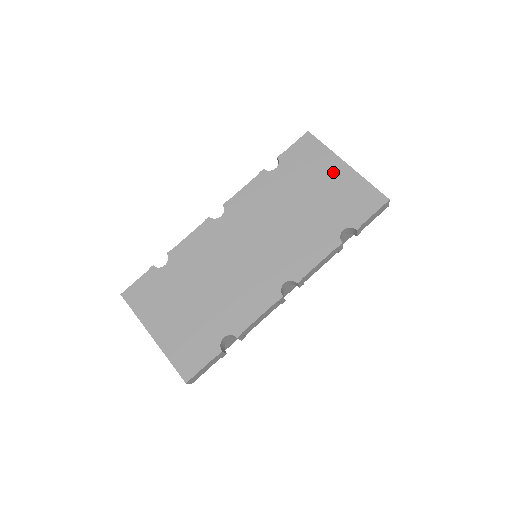
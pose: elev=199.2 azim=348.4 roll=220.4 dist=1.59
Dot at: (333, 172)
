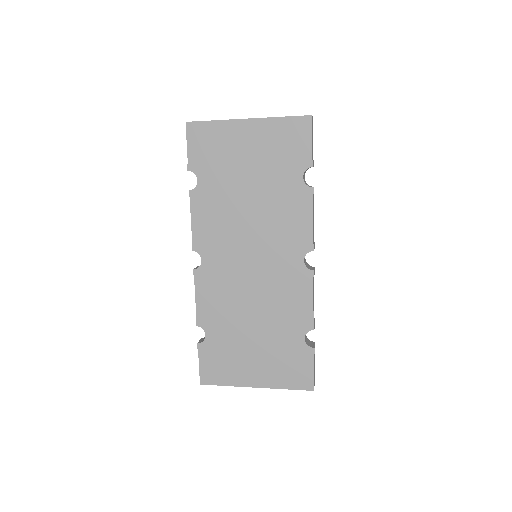
Dot at: (244, 137)
